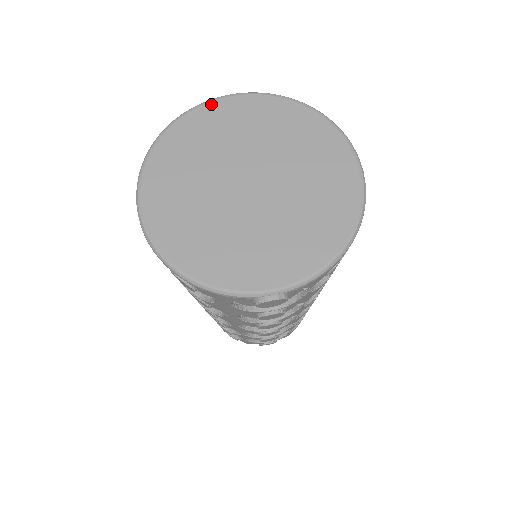
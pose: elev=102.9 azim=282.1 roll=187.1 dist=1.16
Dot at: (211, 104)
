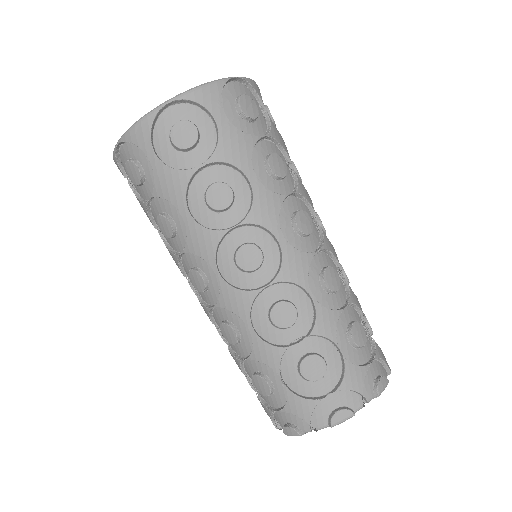
Dot at: occluded
